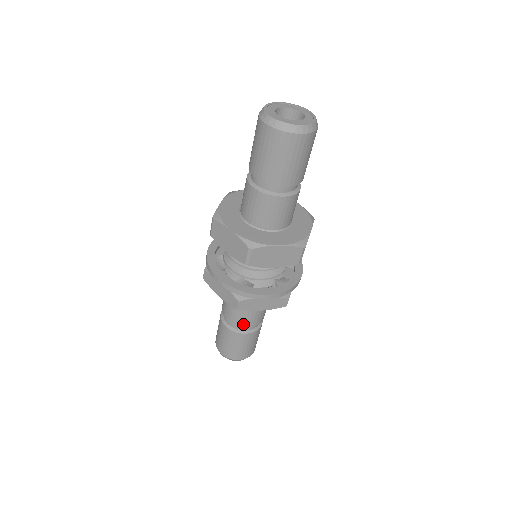
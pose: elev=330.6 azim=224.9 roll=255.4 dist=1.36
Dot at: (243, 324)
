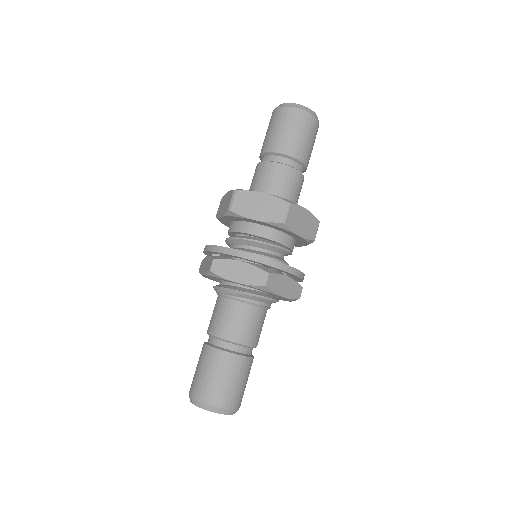
Dot at: (247, 339)
